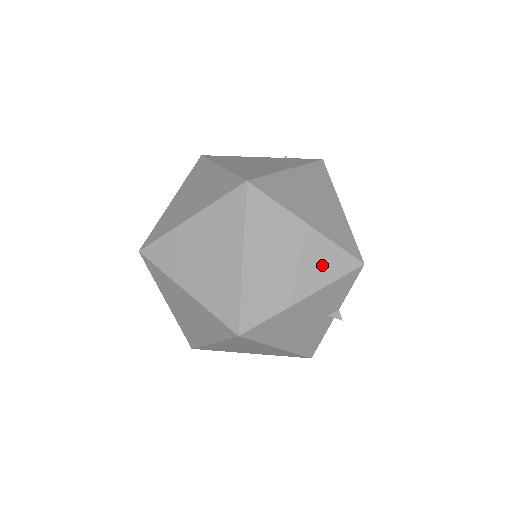
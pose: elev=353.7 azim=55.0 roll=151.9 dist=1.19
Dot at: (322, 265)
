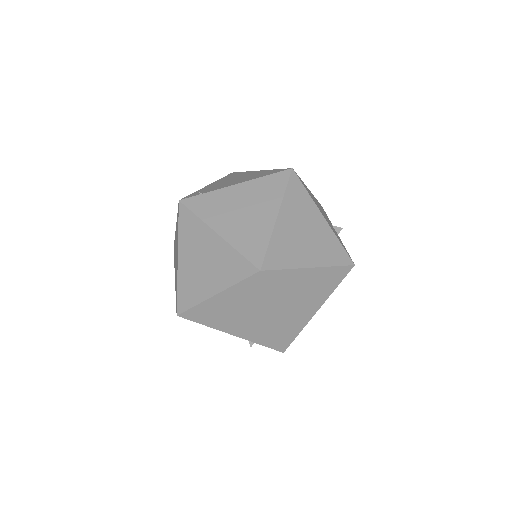
Dot at: occluded
